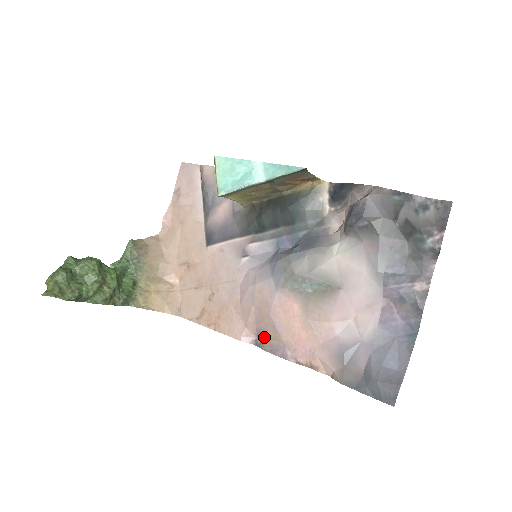
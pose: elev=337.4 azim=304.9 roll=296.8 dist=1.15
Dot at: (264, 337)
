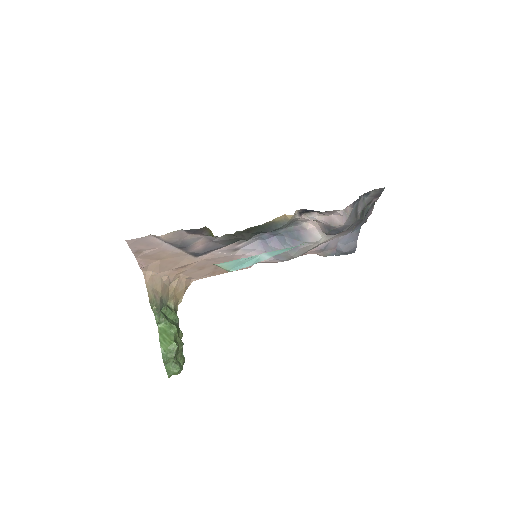
Dot at: occluded
